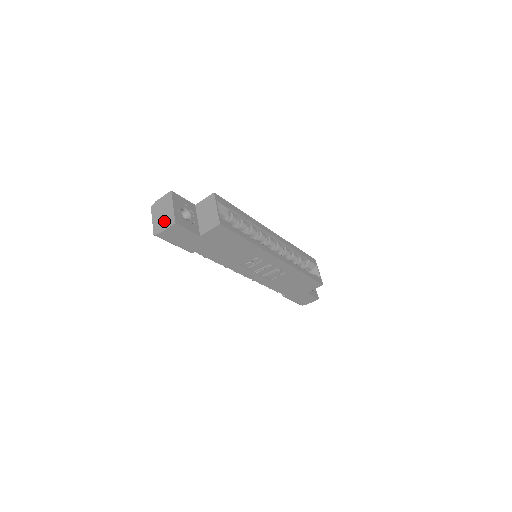
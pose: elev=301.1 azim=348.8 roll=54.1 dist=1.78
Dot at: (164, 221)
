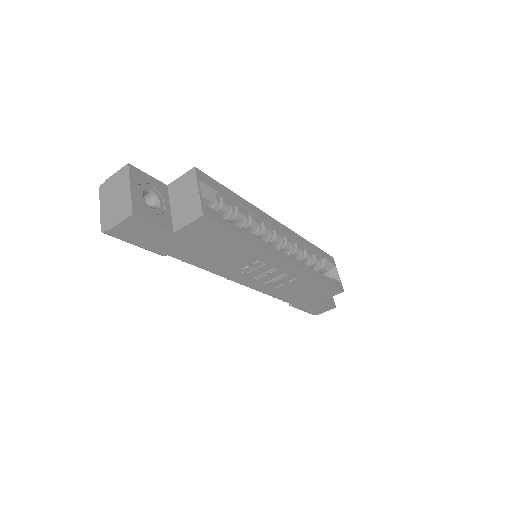
Dot at: (116, 210)
